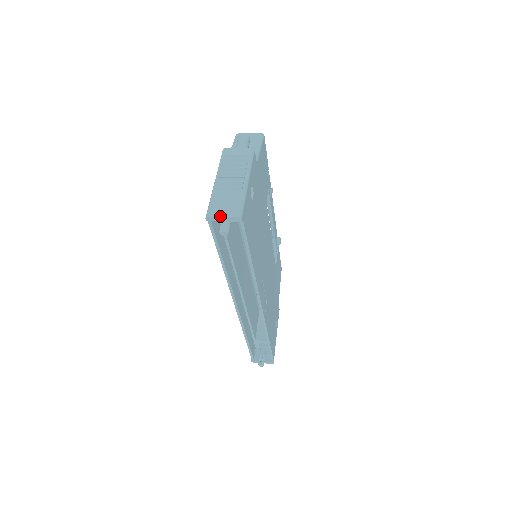
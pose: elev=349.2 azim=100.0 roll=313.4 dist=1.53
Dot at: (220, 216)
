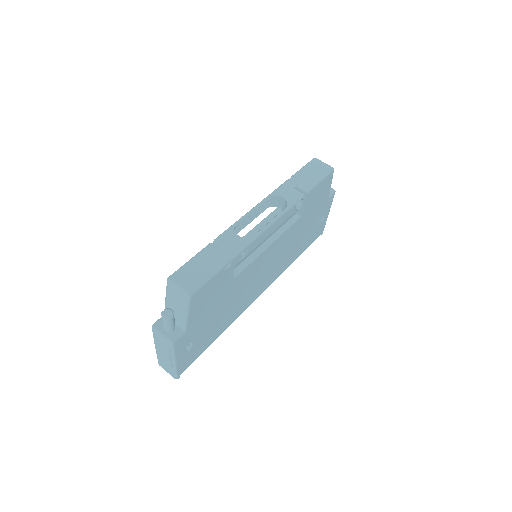
Dot at: occluded
